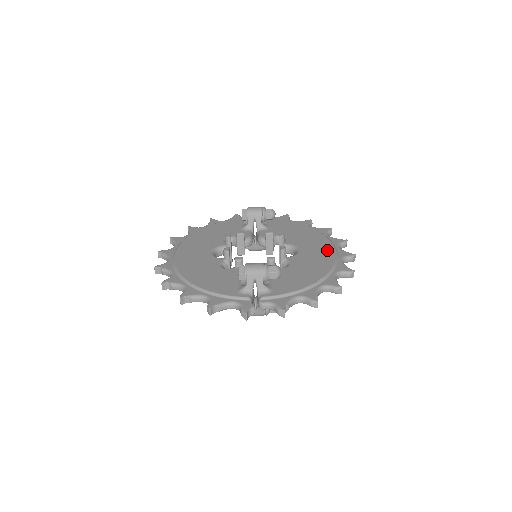
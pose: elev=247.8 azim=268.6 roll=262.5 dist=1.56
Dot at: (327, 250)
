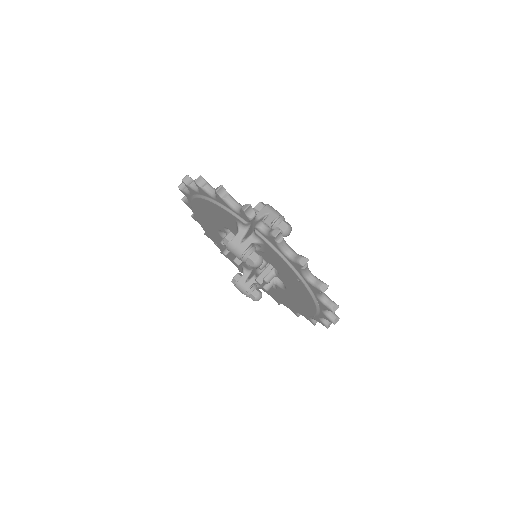
Dot at: occluded
